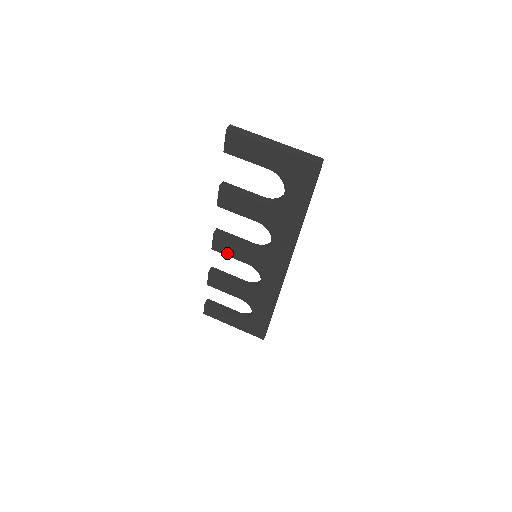
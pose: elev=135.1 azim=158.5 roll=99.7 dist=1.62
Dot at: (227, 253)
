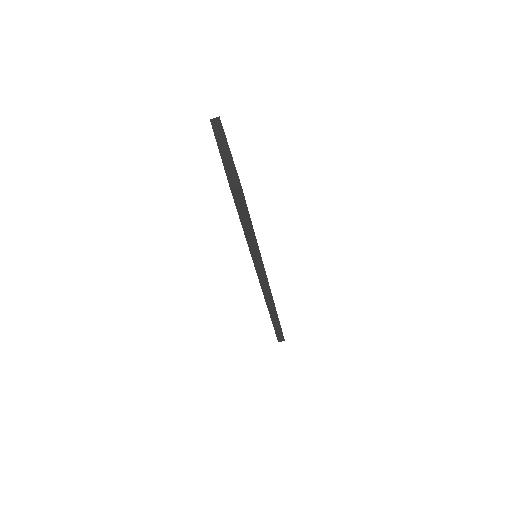
Dot at: occluded
